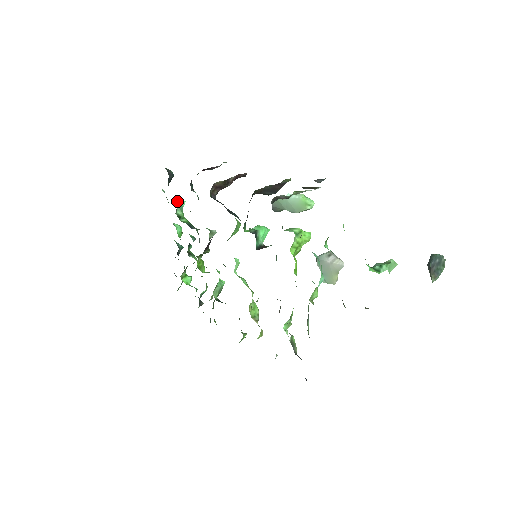
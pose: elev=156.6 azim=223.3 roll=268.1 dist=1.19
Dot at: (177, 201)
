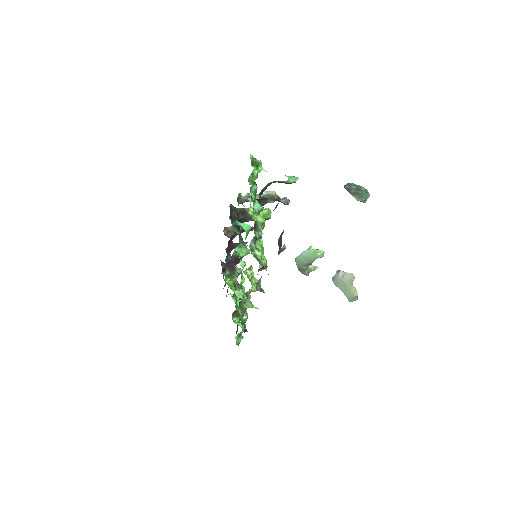
Dot at: occluded
